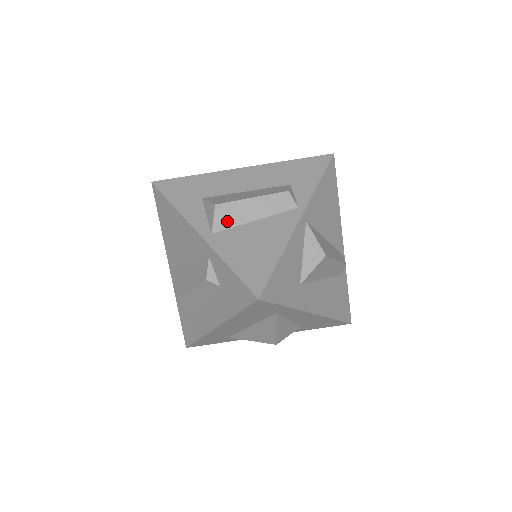
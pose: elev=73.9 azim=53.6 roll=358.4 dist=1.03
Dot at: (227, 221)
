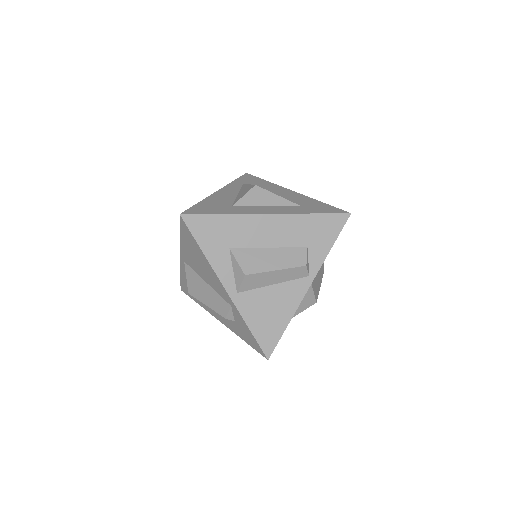
Dot at: (251, 285)
